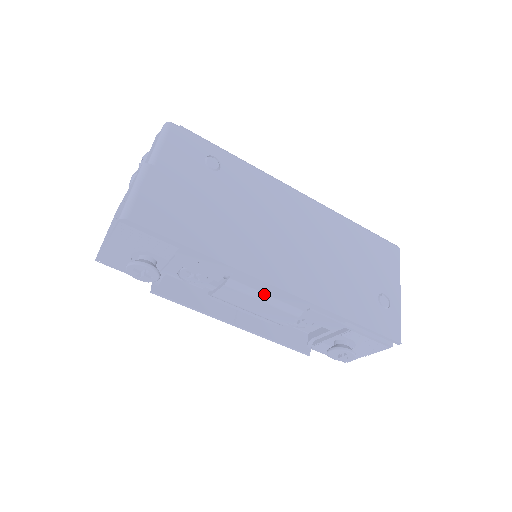
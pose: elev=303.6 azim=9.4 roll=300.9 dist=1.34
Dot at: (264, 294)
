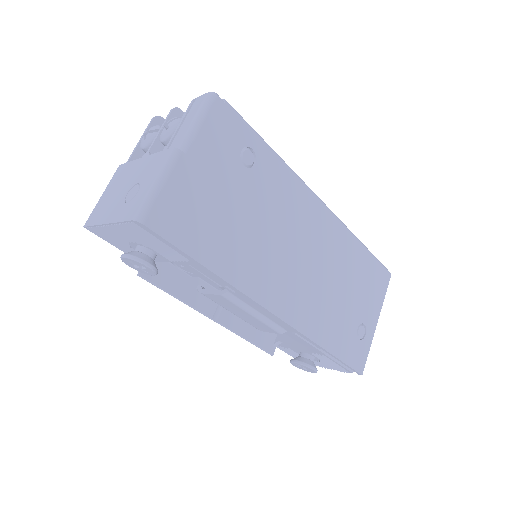
Dot at: (257, 311)
